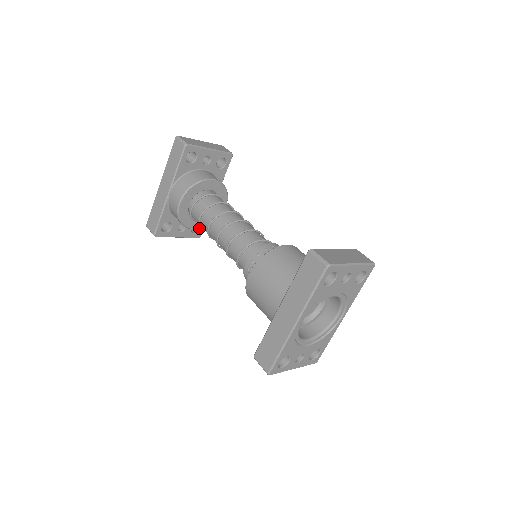
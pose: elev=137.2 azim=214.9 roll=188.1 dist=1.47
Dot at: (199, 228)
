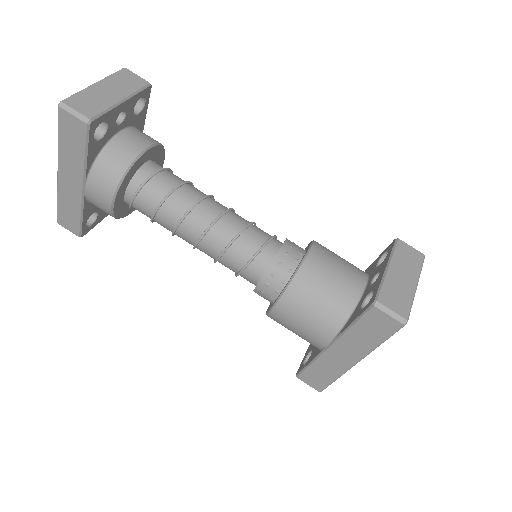
Dot at: occluded
